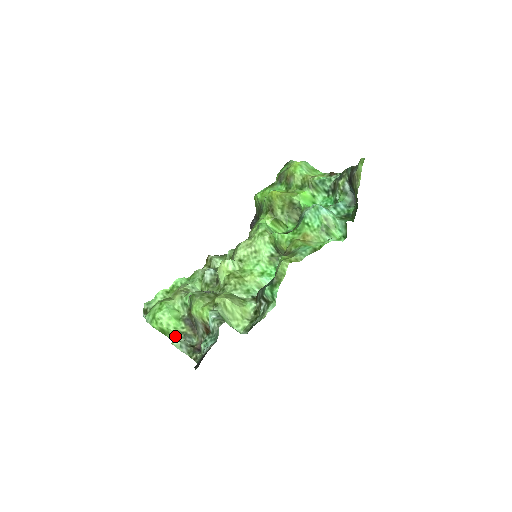
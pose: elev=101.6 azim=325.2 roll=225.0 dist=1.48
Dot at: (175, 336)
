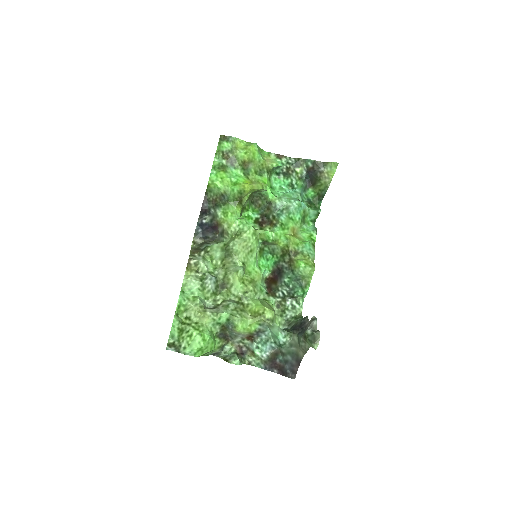
Dot at: (212, 352)
